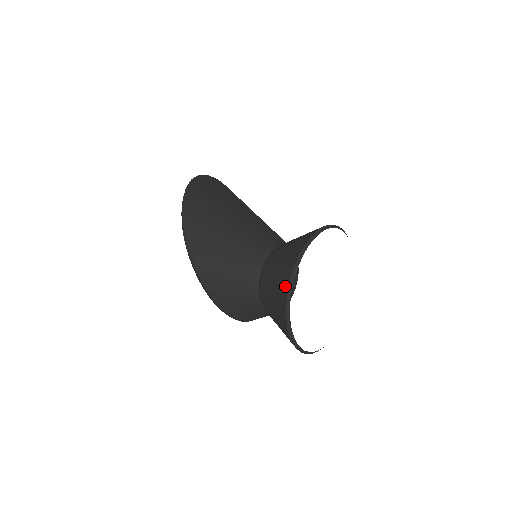
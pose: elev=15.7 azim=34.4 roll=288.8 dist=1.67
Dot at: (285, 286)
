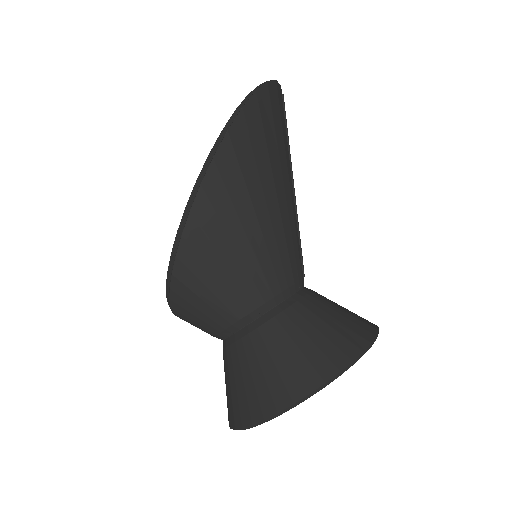
Dot at: (279, 402)
